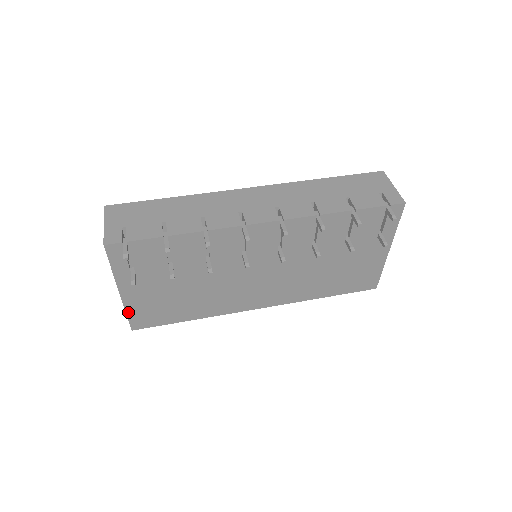
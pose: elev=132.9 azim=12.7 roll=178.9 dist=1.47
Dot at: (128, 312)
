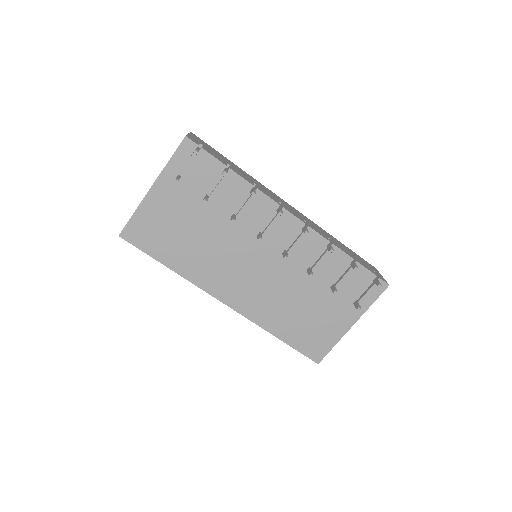
Dot at: (136, 213)
